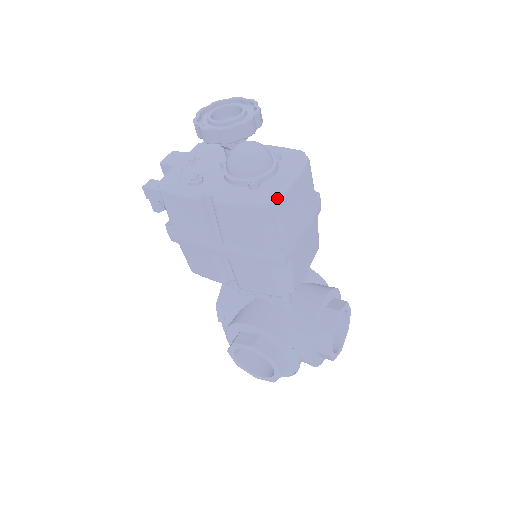
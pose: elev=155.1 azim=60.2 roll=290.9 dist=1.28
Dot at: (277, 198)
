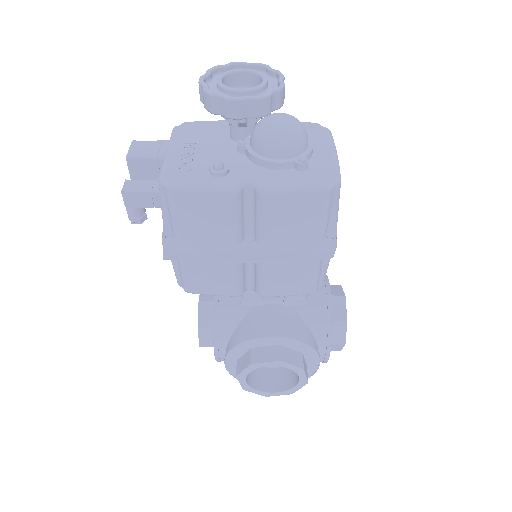
Dot at: (339, 176)
